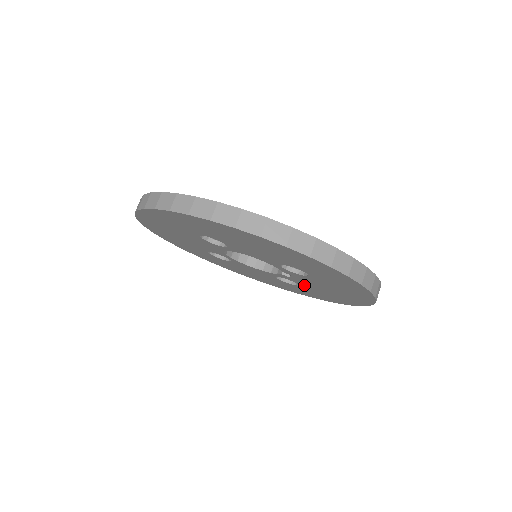
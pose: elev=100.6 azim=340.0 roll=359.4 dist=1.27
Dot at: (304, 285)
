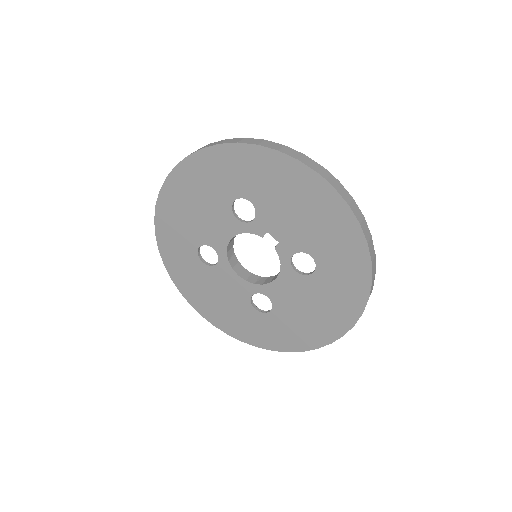
Dot at: (303, 245)
